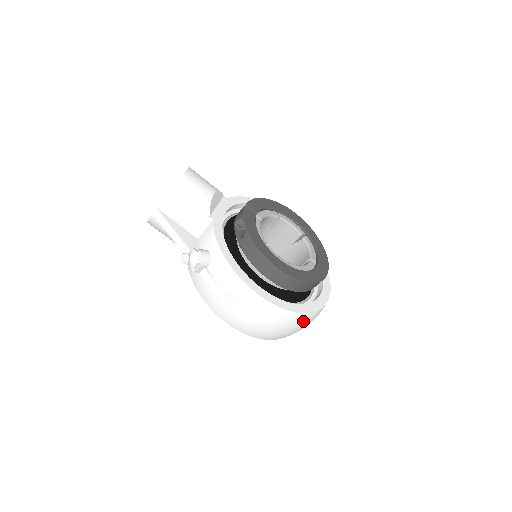
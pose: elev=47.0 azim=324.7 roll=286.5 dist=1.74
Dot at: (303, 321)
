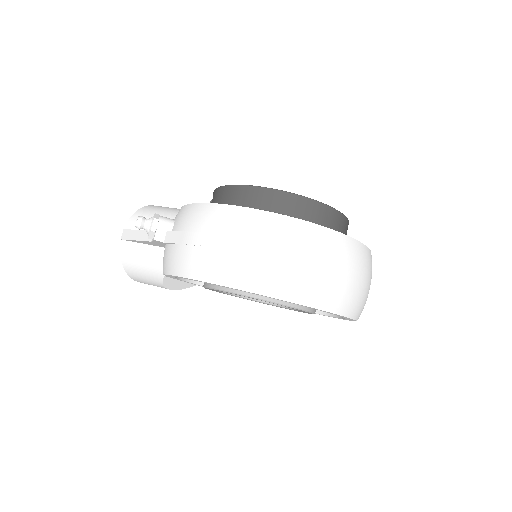
Dot at: (318, 241)
